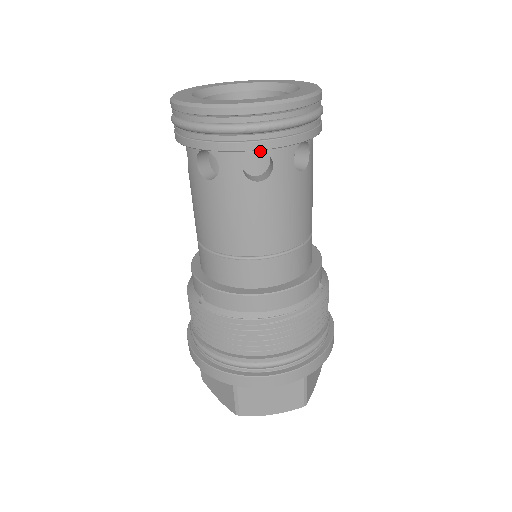
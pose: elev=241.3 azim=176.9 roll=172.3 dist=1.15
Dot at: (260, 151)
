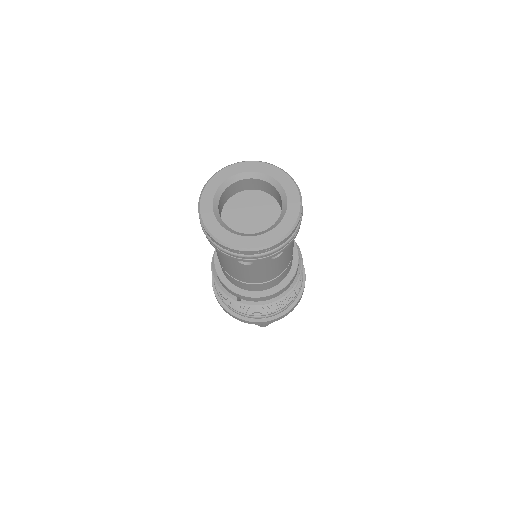
Dot at: occluded
